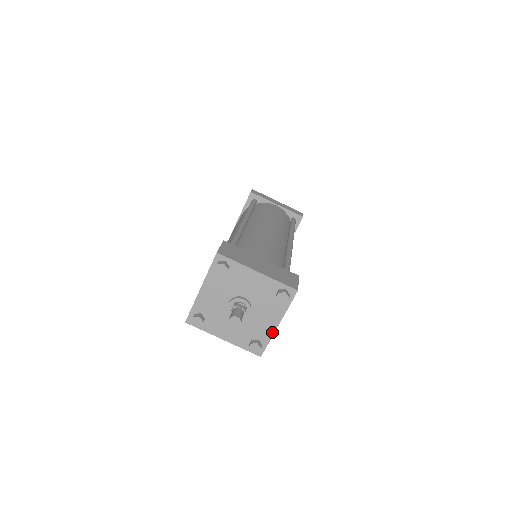
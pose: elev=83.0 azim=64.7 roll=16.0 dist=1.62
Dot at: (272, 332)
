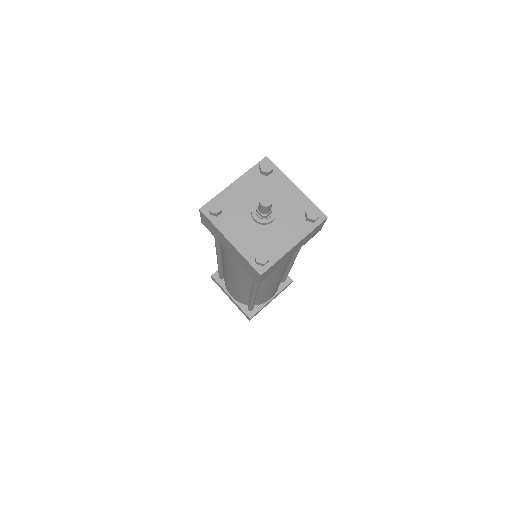
Dot at: (285, 251)
